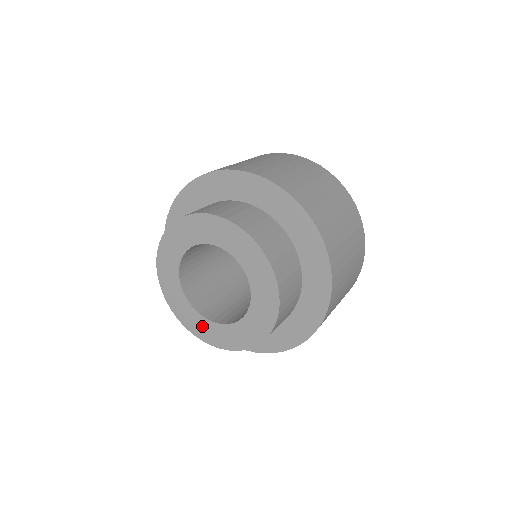
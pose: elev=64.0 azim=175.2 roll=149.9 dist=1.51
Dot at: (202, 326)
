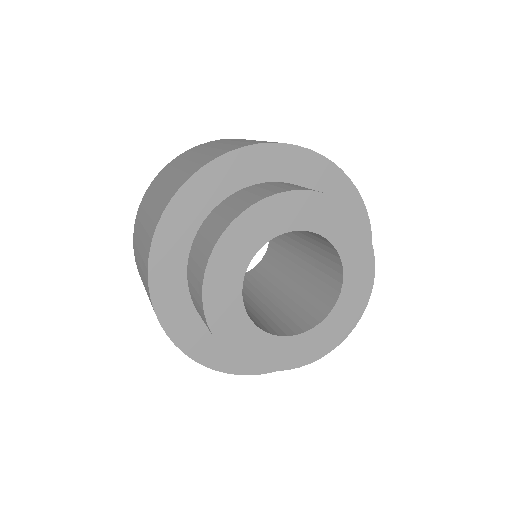
Dot at: (253, 343)
